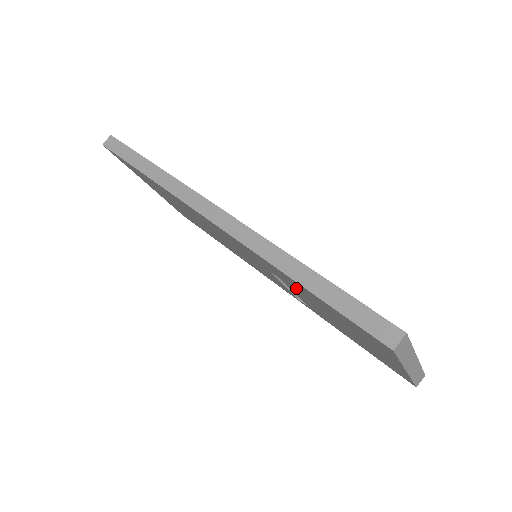
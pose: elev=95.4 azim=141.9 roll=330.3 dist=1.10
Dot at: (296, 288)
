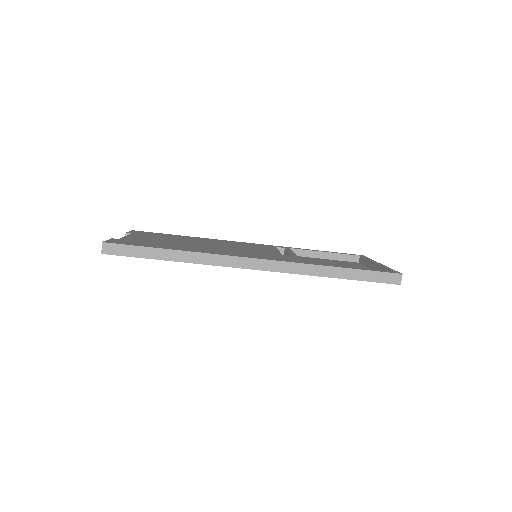
Dot at: occluded
